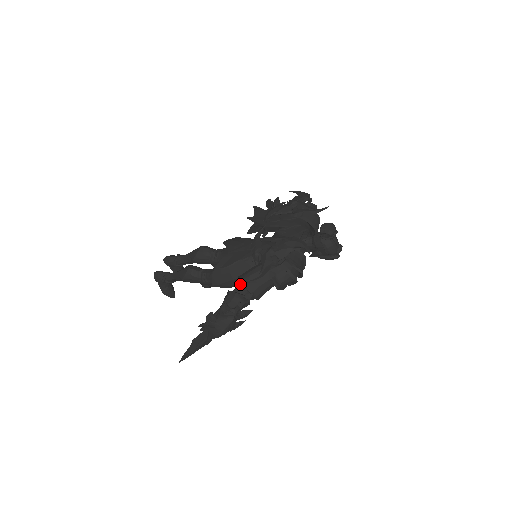
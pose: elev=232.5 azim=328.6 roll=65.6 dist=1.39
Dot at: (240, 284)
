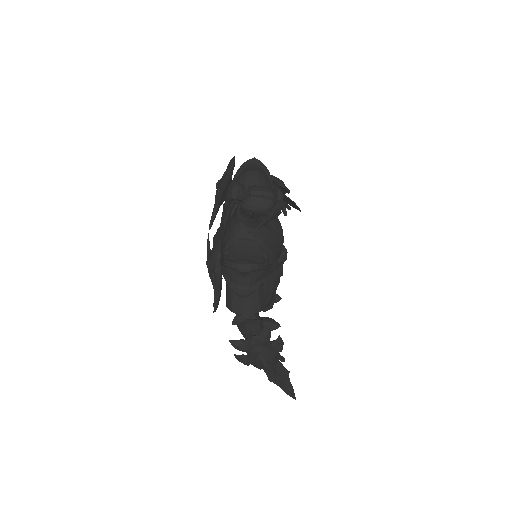
Dot at: (269, 293)
